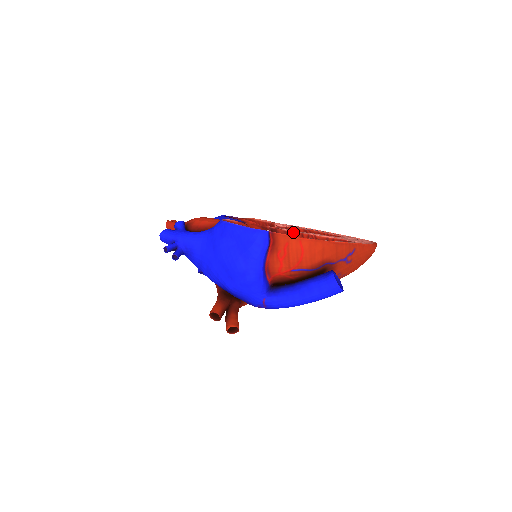
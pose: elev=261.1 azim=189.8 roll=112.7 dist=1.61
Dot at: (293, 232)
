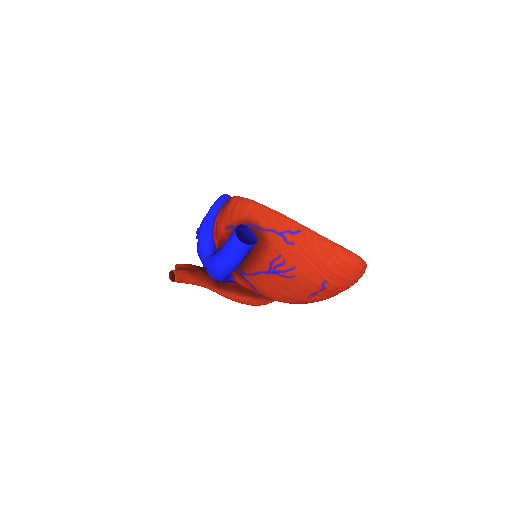
Dot at: occluded
